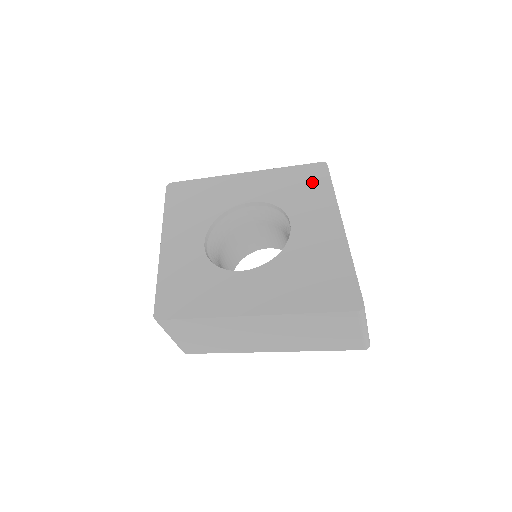
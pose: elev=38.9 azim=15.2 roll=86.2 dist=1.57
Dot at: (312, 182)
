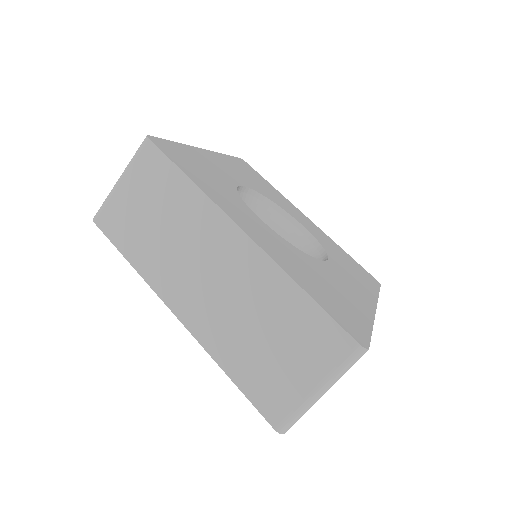
Dot at: (362, 274)
